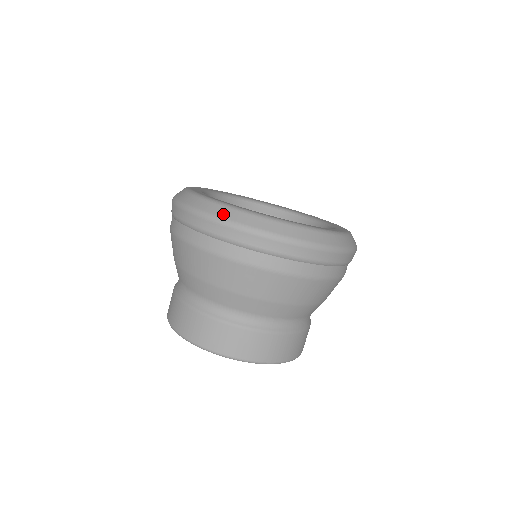
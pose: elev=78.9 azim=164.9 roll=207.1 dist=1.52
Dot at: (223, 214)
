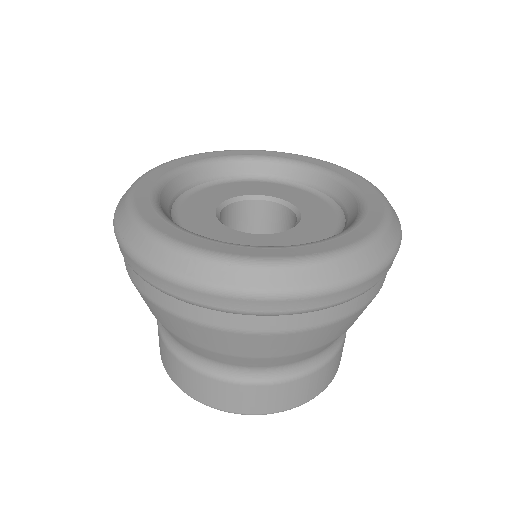
Dot at: (278, 283)
